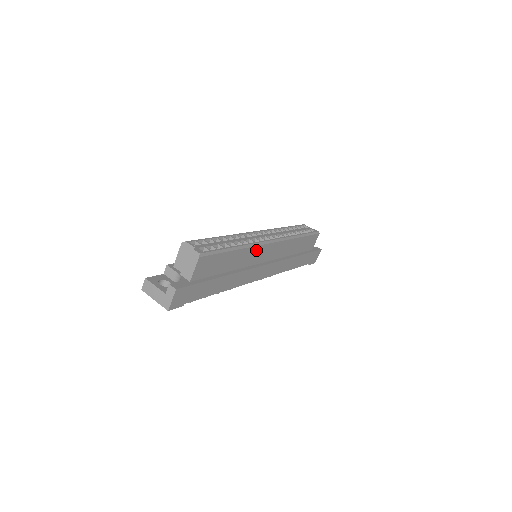
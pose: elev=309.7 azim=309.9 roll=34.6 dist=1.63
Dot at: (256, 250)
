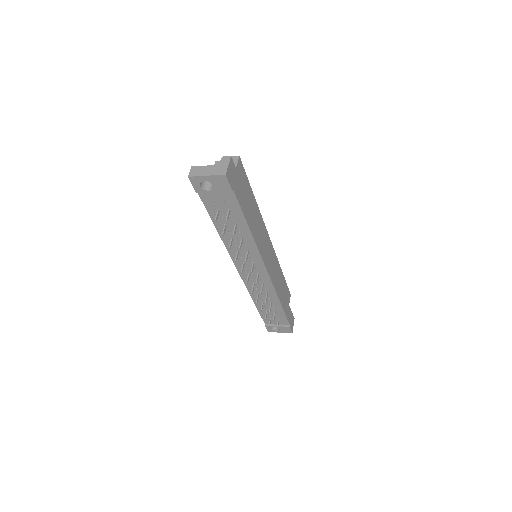
Dot at: (263, 226)
